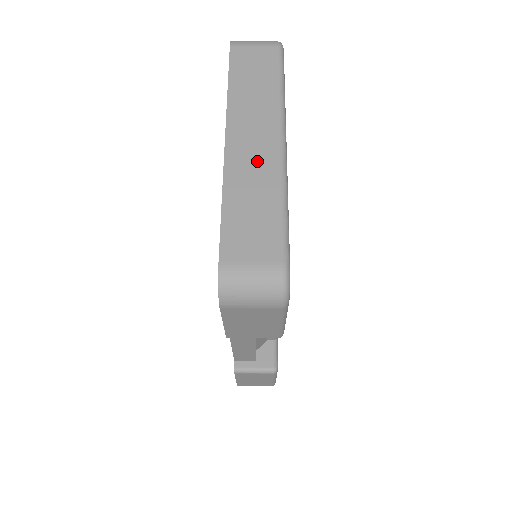
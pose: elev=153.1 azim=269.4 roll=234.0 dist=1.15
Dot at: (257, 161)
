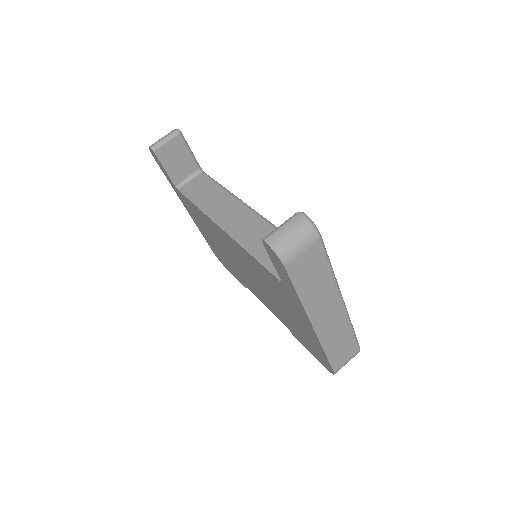
Dot at: (334, 324)
